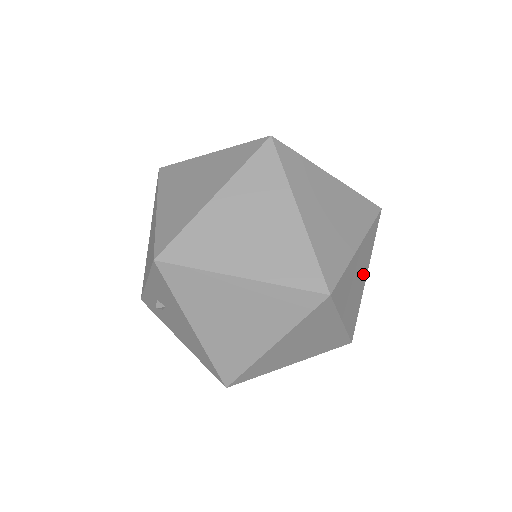
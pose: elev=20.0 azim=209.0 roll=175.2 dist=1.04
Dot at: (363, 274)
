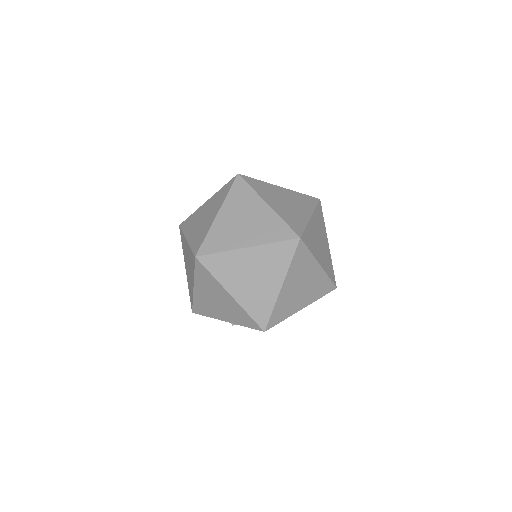
Dot at: occluded
